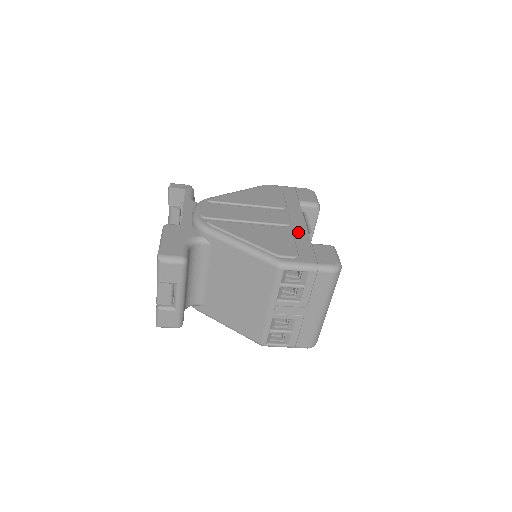
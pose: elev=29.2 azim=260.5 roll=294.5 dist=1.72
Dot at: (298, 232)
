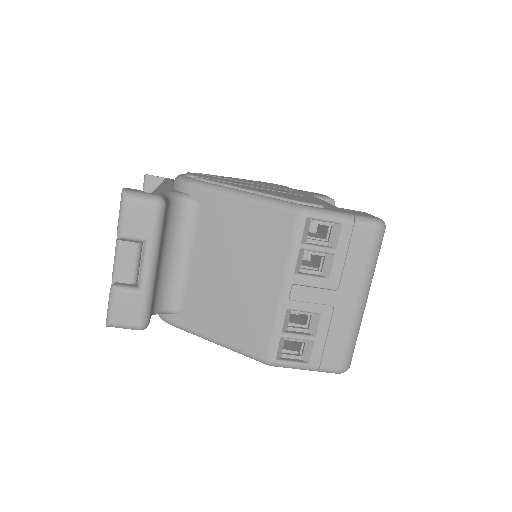
Dot at: (317, 201)
